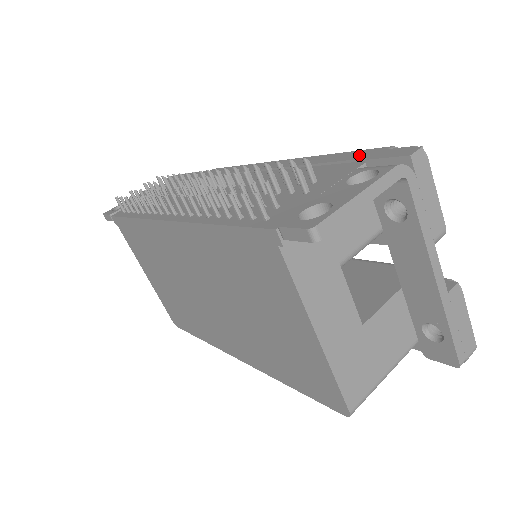
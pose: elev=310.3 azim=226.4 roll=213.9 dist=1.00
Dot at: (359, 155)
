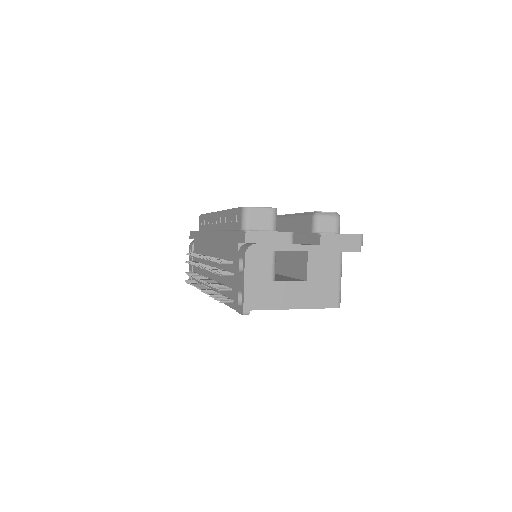
Dot at: (234, 235)
